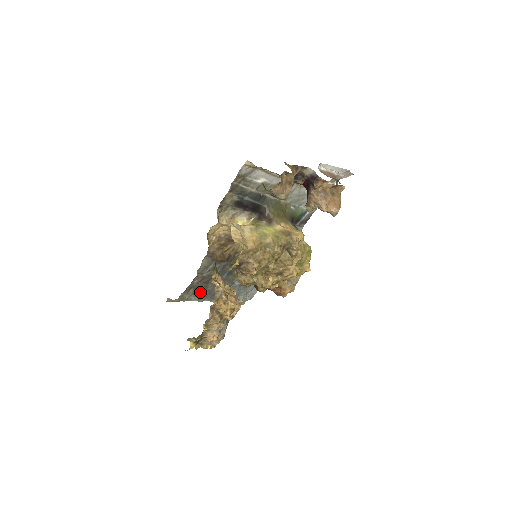
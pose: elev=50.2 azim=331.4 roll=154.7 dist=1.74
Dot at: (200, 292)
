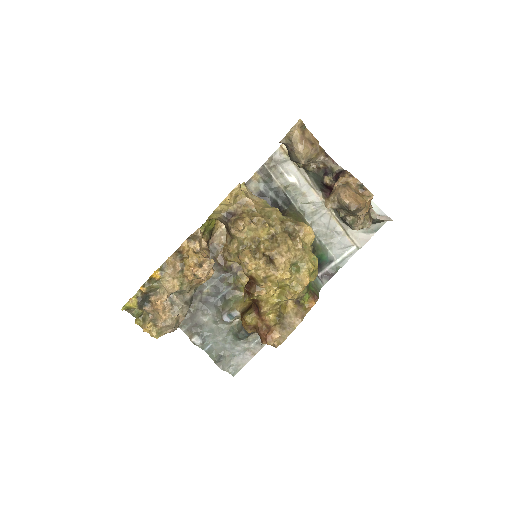
Dot at: occluded
